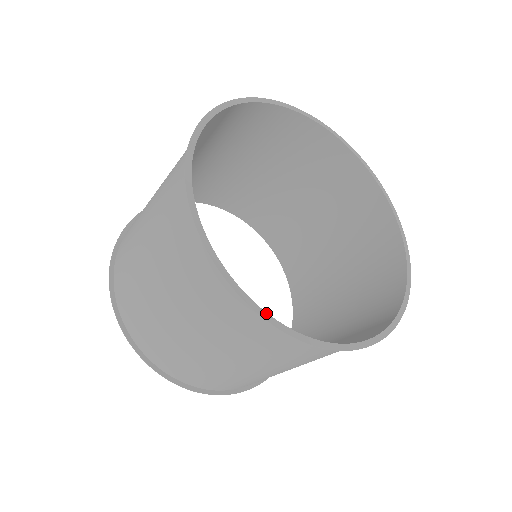
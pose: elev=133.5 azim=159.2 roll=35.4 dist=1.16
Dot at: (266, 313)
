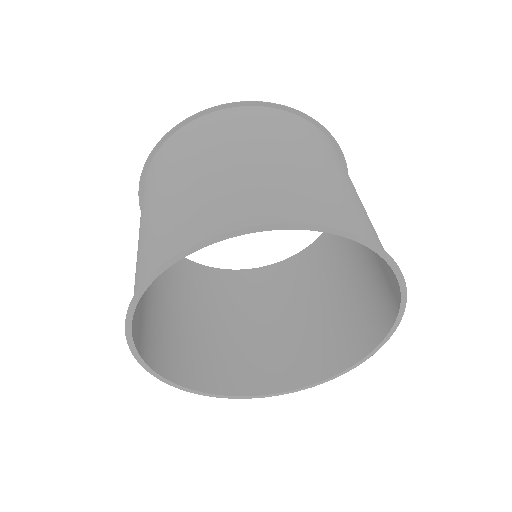
Dot at: (142, 360)
